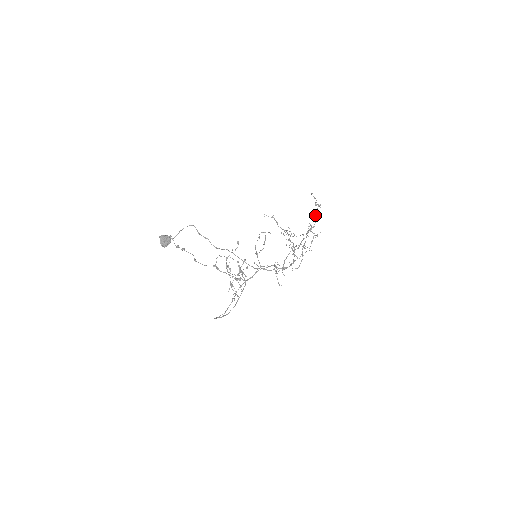
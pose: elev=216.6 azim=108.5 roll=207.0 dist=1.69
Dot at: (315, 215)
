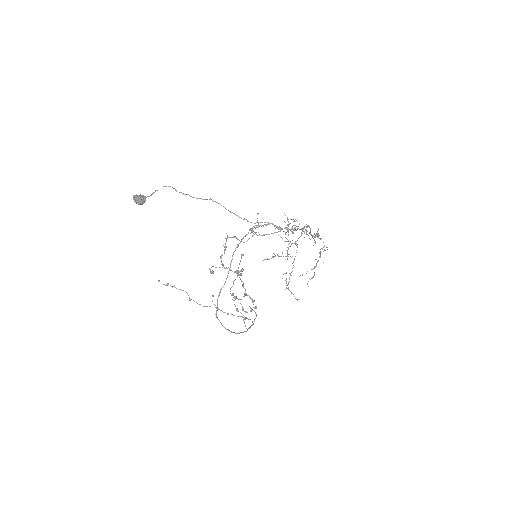
Dot at: occluded
